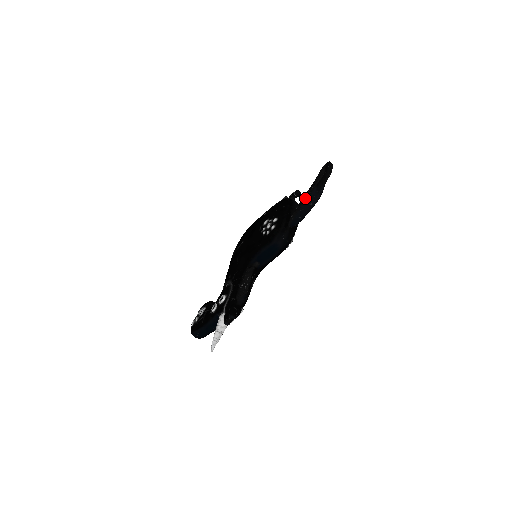
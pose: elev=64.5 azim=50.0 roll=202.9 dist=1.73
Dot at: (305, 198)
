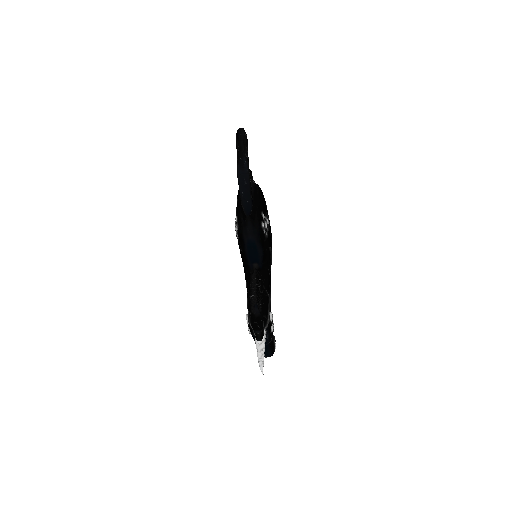
Dot at: (238, 182)
